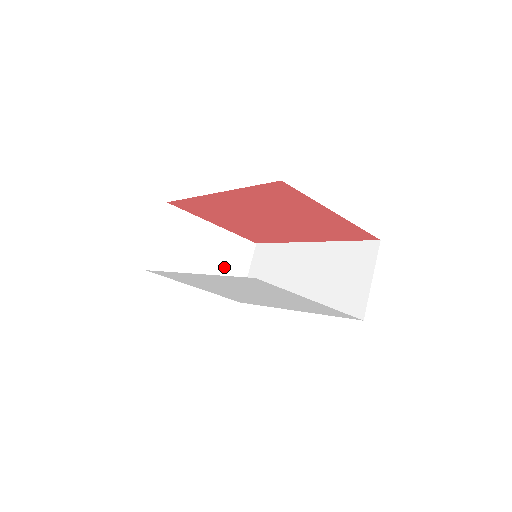
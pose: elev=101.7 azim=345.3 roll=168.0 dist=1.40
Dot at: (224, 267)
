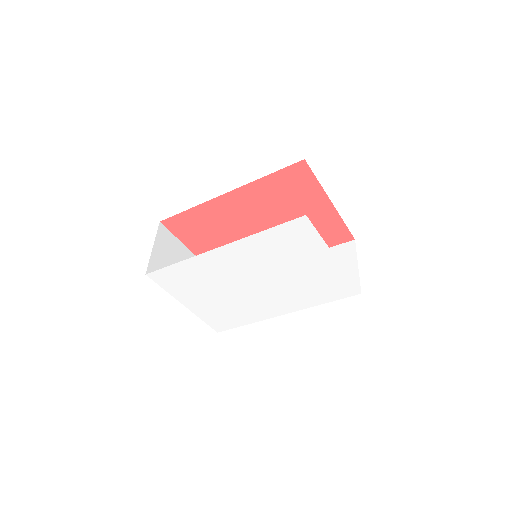
Dot at: occluded
